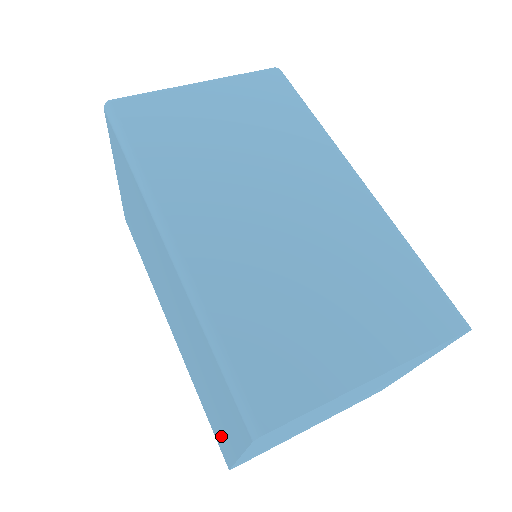
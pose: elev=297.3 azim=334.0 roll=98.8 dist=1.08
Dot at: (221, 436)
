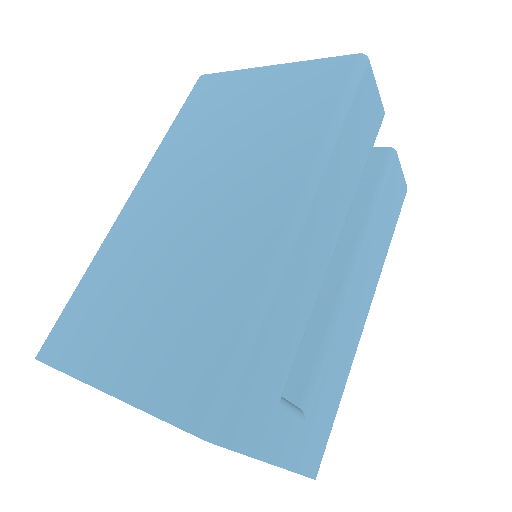
Dot at: occluded
